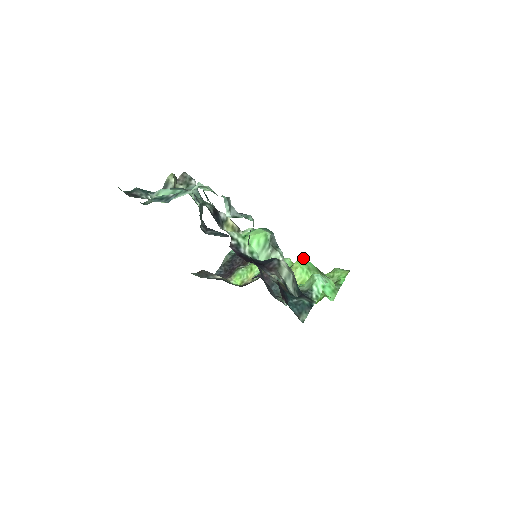
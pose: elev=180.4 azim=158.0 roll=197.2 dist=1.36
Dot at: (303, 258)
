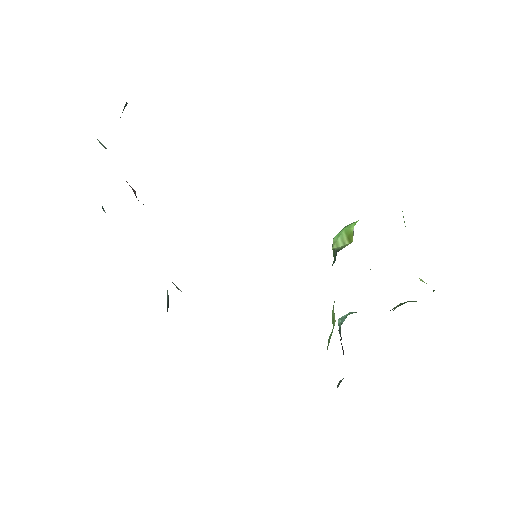
Dot at: occluded
